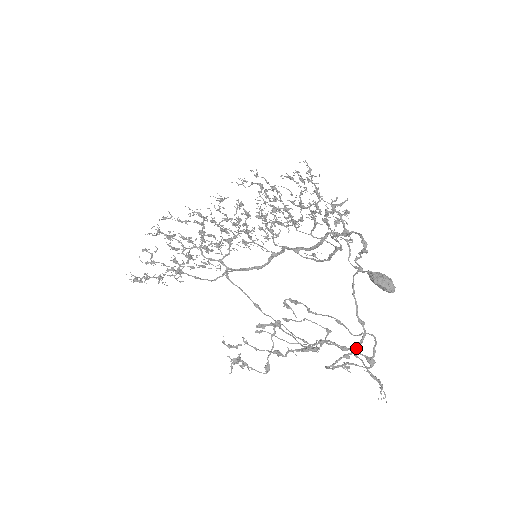
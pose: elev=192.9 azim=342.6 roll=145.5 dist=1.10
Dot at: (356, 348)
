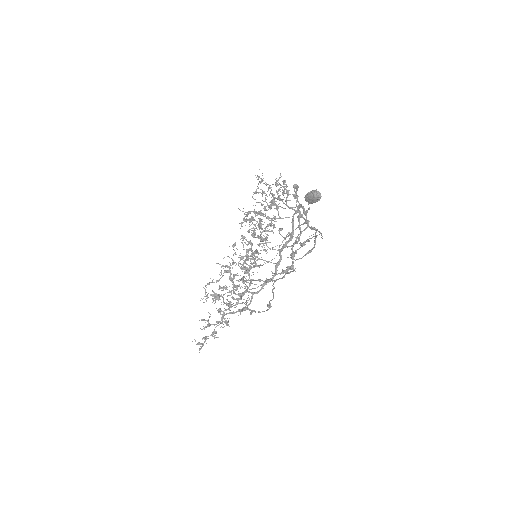
Dot at: (314, 244)
